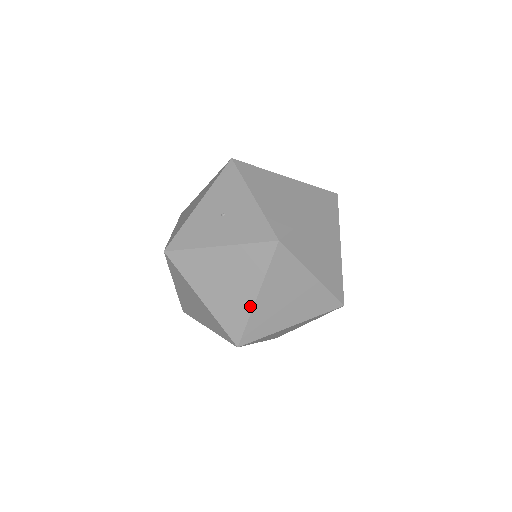
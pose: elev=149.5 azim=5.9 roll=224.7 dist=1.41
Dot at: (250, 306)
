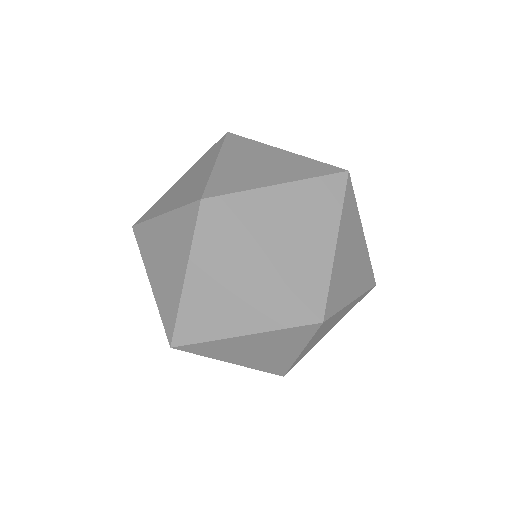
Dot at: (263, 185)
